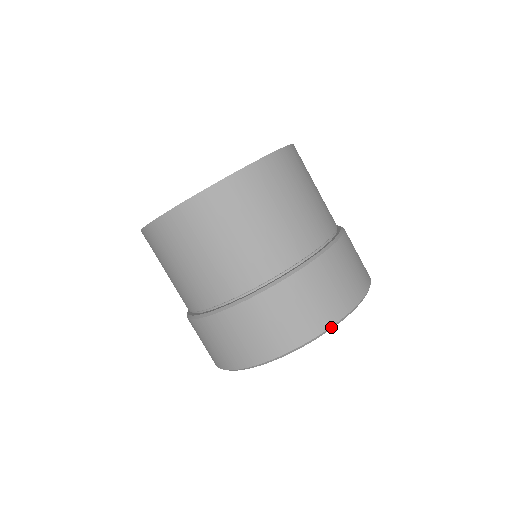
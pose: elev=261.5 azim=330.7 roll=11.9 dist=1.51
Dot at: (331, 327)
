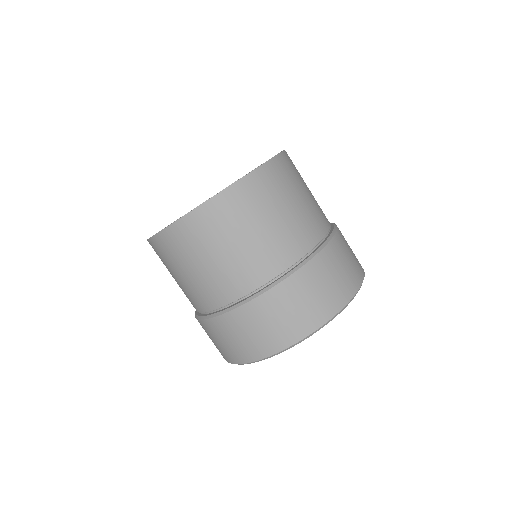
Dot at: (250, 362)
